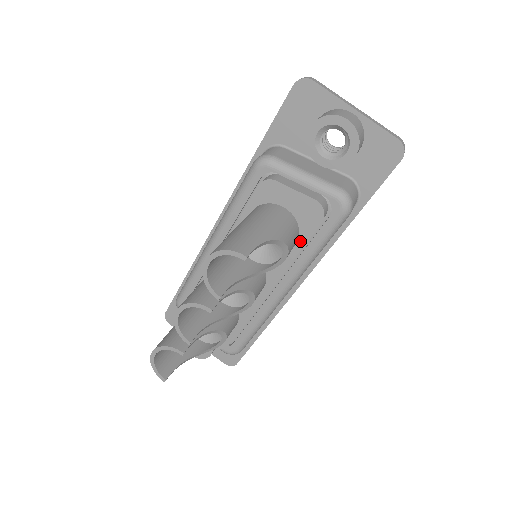
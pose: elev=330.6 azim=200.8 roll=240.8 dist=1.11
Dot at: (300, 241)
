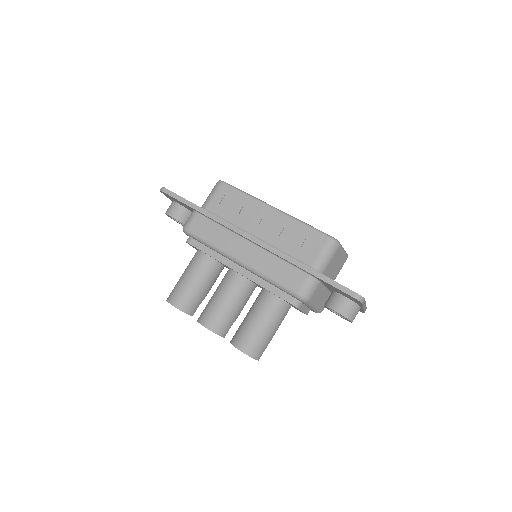
Dot at: occluded
